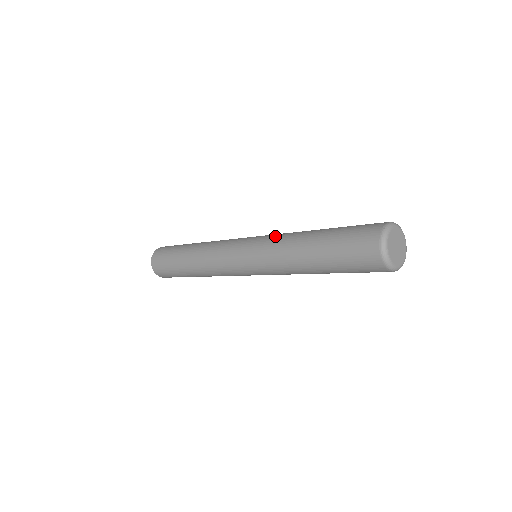
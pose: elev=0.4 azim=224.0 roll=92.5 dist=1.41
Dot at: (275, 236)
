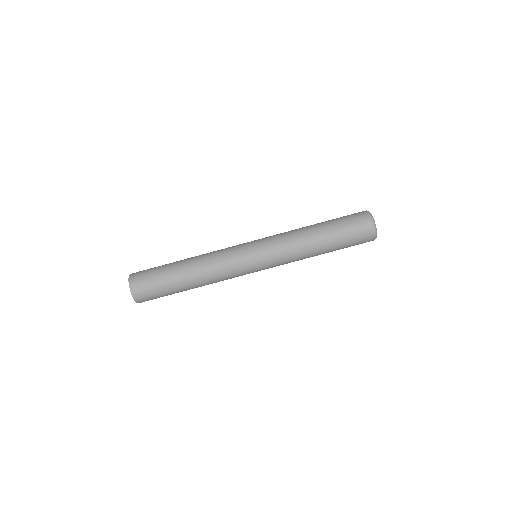
Dot at: (281, 239)
